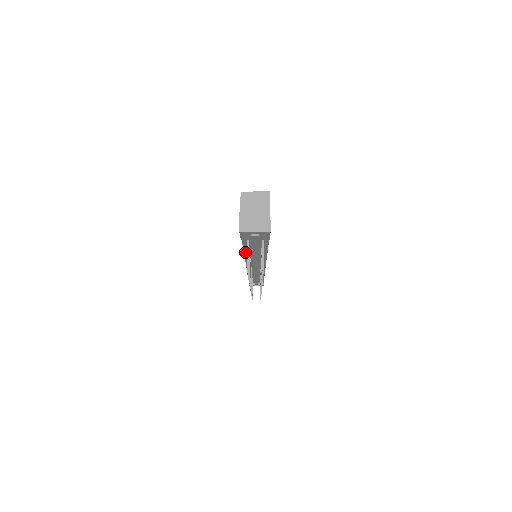
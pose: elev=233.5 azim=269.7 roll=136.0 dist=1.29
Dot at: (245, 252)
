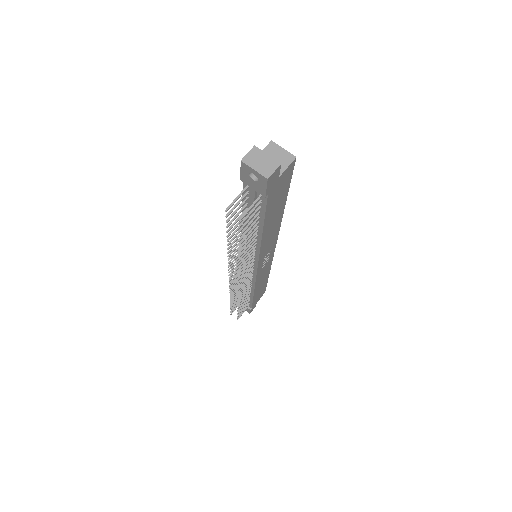
Dot at: occluded
